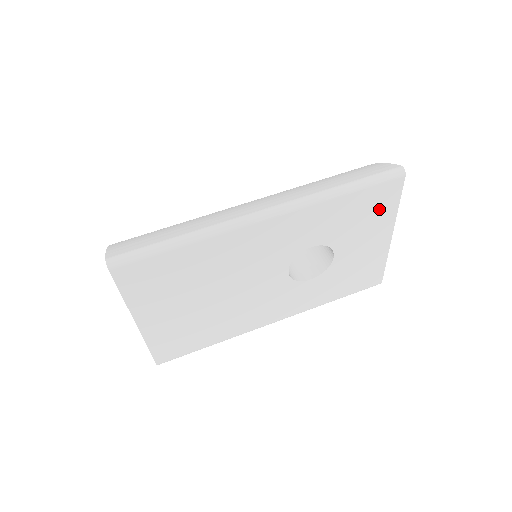
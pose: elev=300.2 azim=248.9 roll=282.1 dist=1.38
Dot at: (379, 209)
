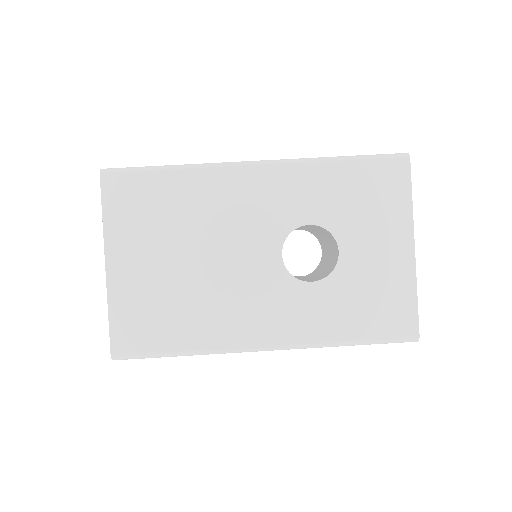
Dot at: (387, 196)
